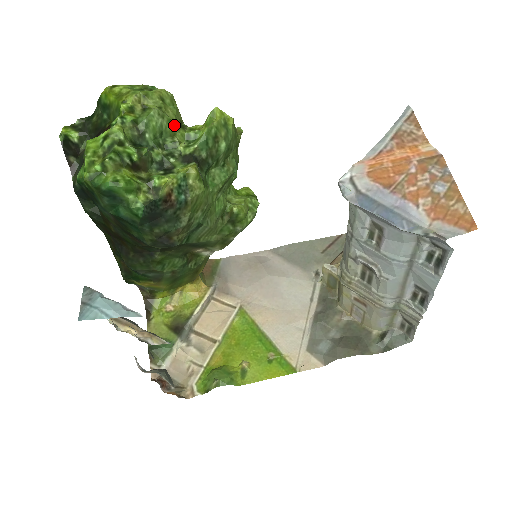
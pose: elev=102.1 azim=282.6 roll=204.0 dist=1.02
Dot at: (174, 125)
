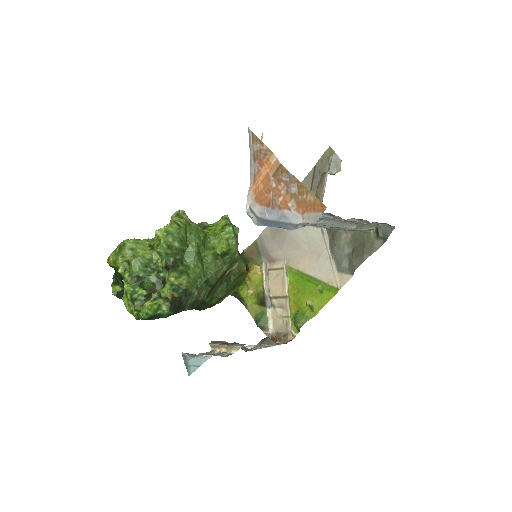
Dot at: (147, 256)
